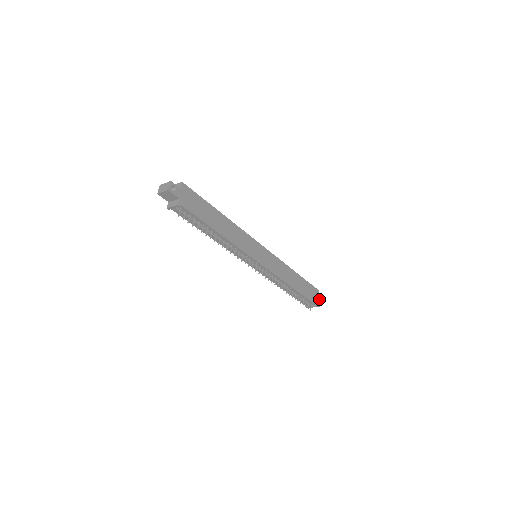
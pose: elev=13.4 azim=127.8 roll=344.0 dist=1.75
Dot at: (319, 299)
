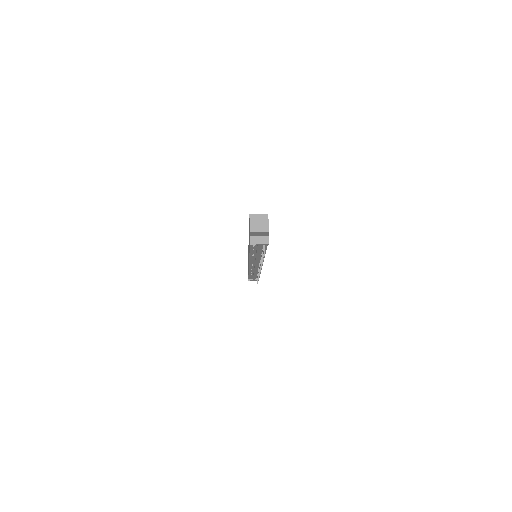
Dot at: occluded
